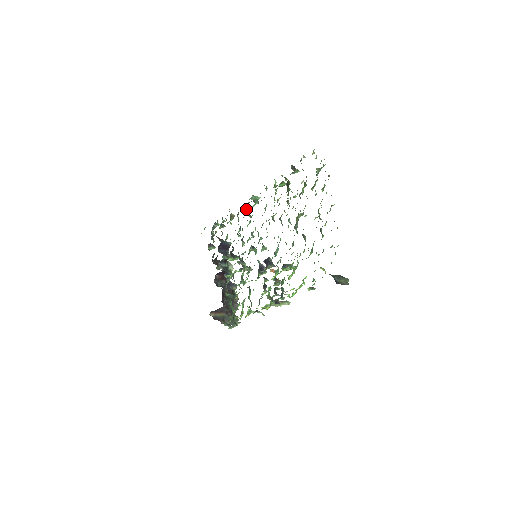
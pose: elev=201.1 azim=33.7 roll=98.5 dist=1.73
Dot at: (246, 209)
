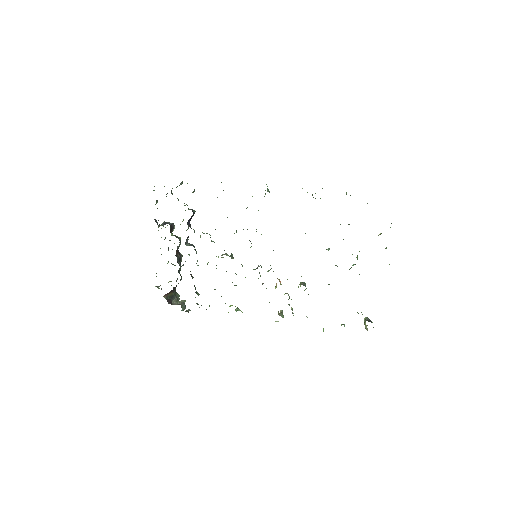
Dot at: occluded
